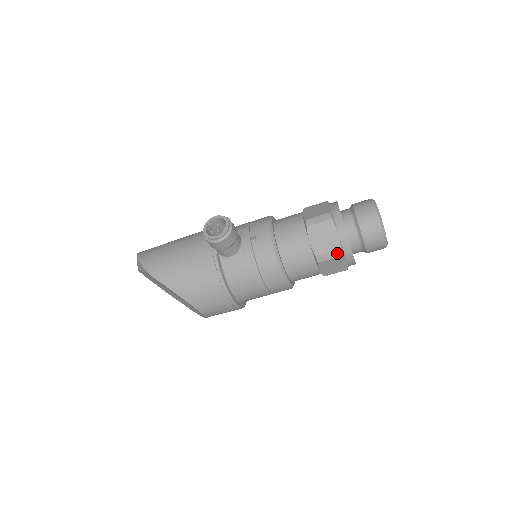
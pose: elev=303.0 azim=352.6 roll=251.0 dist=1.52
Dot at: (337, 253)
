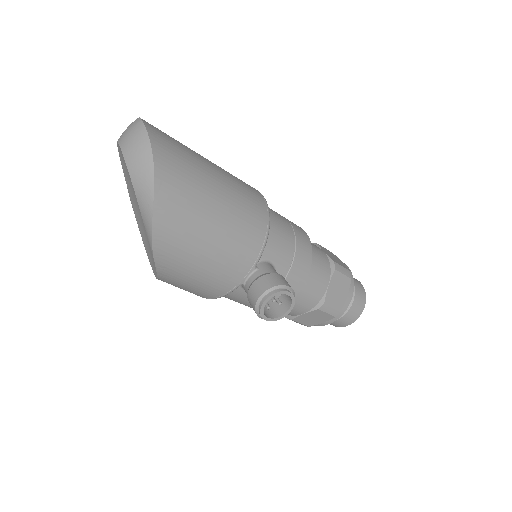
Dot at: occluded
